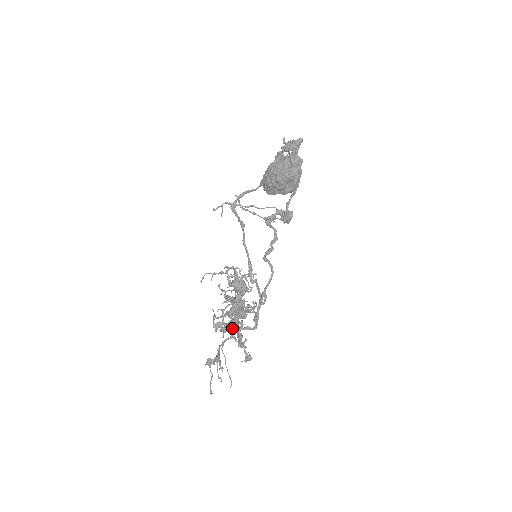
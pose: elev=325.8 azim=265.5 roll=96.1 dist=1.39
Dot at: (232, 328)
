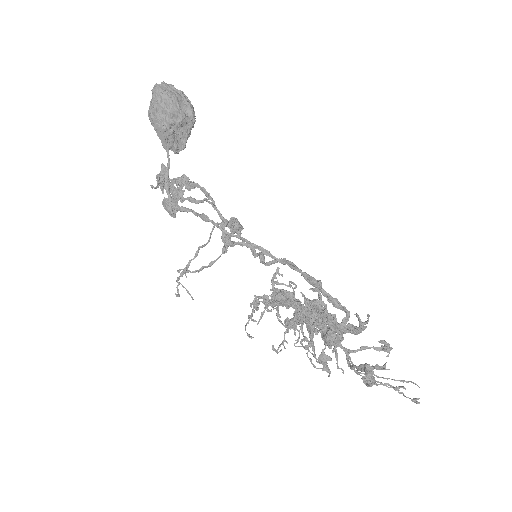
Dot at: (333, 327)
